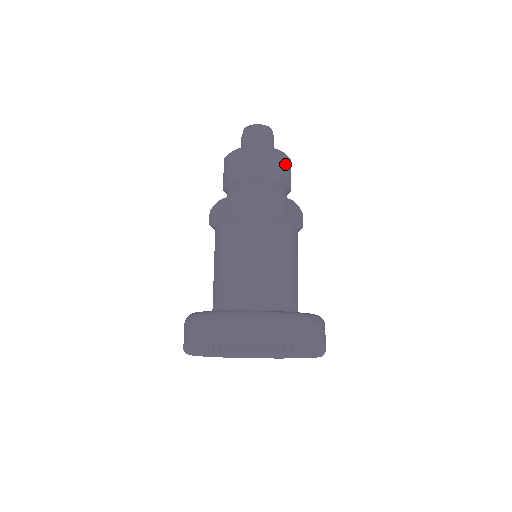
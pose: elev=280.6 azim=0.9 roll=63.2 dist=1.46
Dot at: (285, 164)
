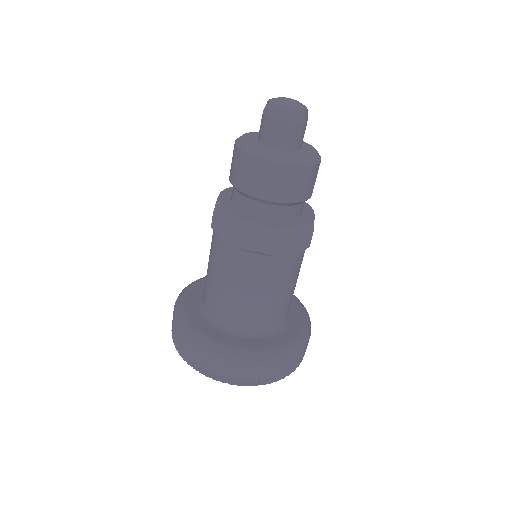
Dot at: (288, 178)
